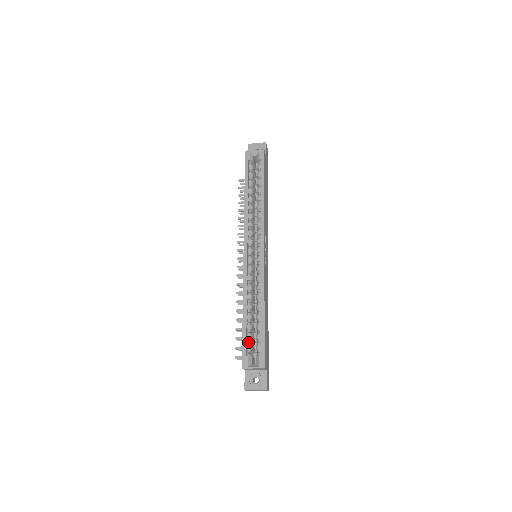
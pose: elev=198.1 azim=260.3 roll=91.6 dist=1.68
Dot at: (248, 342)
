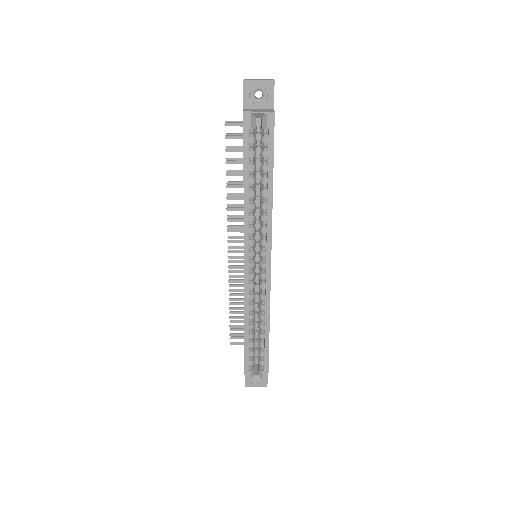
Dot at: (250, 355)
